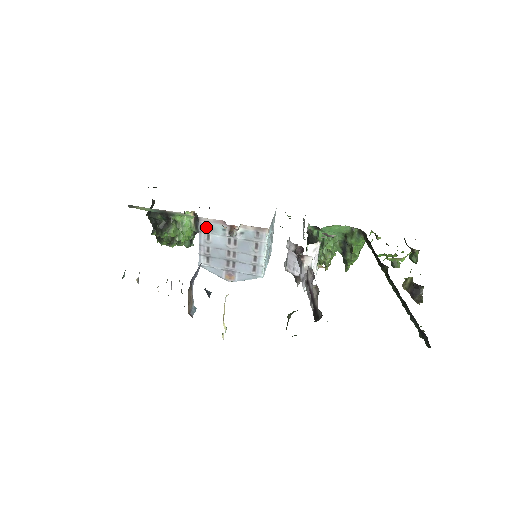
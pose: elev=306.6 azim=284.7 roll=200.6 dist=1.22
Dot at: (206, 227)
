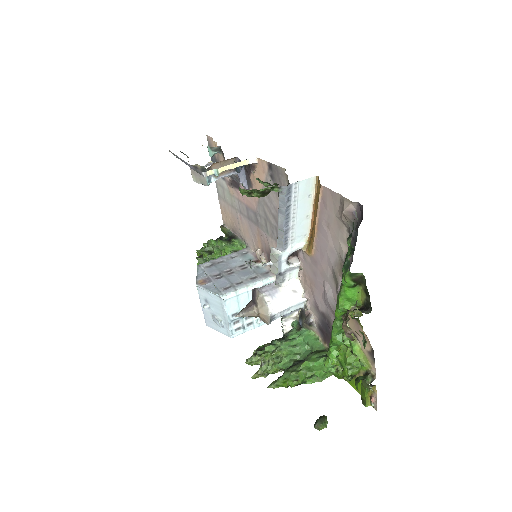
Dot at: (243, 253)
